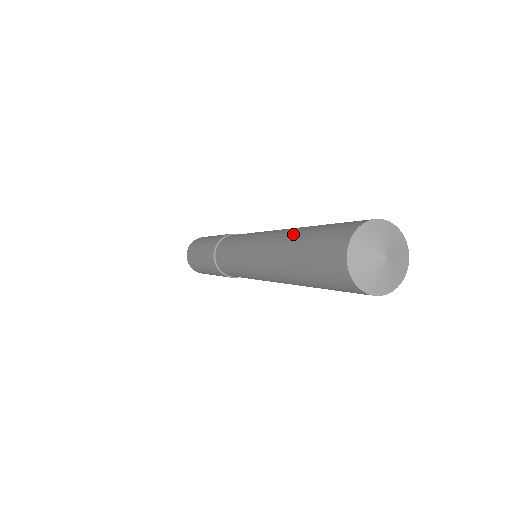
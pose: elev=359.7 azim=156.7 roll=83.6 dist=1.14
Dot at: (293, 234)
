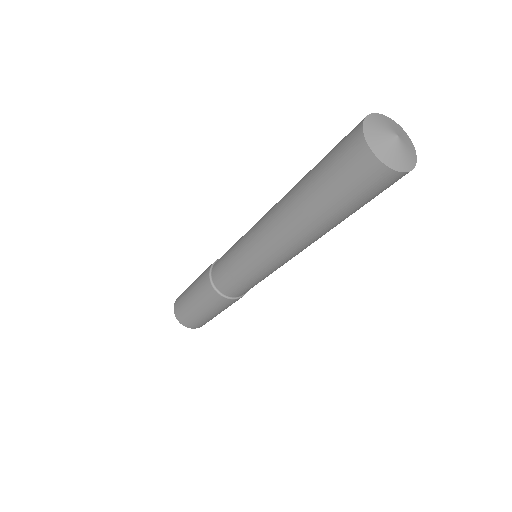
Dot at: occluded
